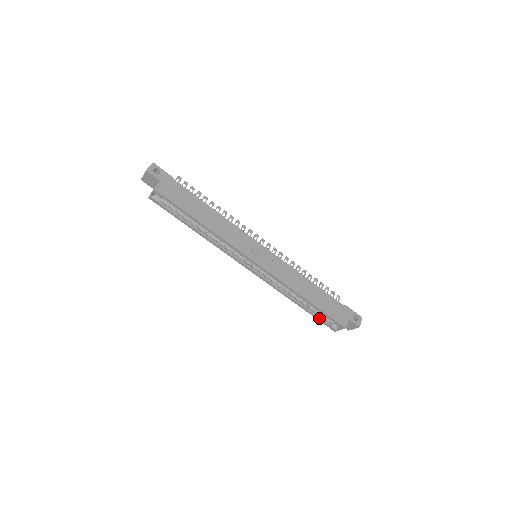
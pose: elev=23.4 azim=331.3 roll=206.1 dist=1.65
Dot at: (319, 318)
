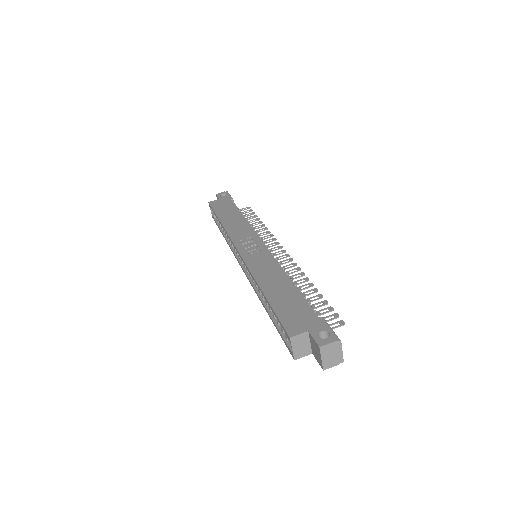
Dot at: (280, 331)
